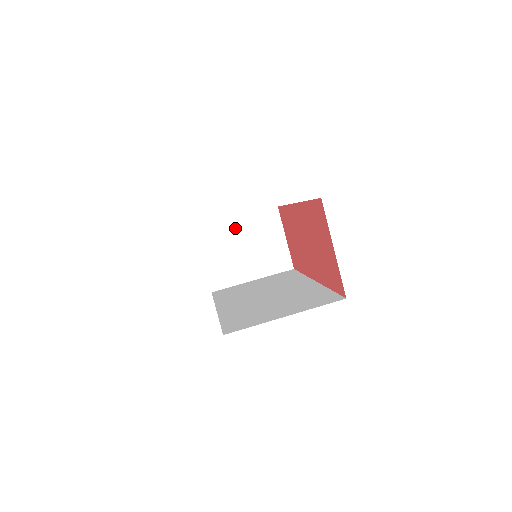
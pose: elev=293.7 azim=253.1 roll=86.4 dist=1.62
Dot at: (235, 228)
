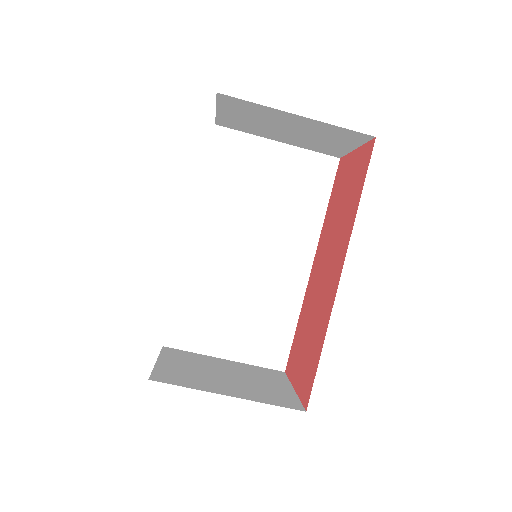
Dot at: (287, 118)
